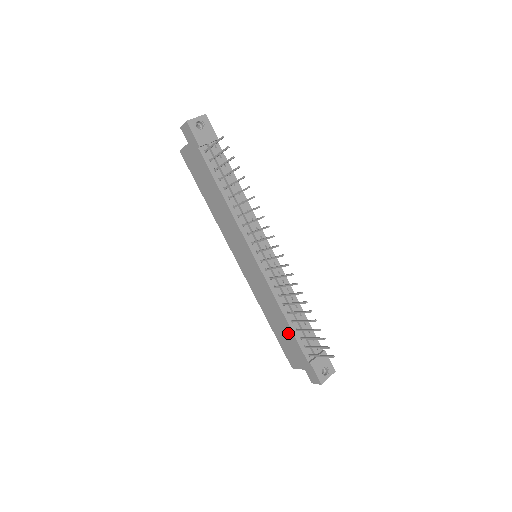
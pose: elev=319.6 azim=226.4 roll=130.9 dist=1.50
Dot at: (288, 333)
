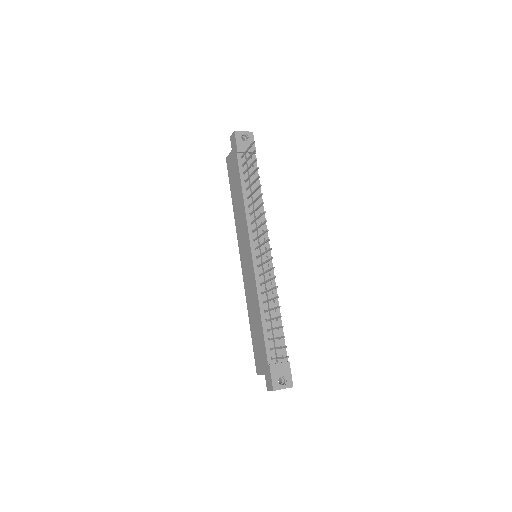
Dot at: (260, 332)
